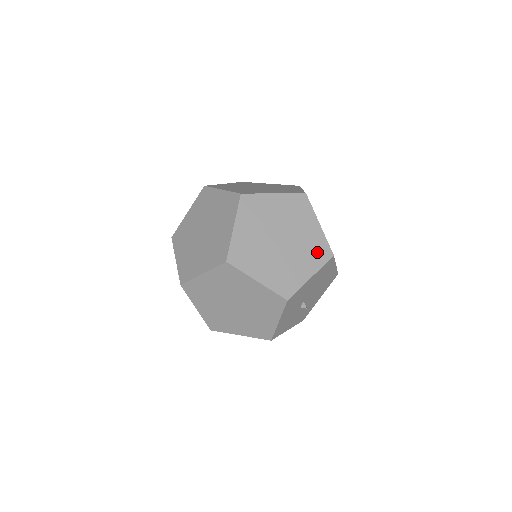
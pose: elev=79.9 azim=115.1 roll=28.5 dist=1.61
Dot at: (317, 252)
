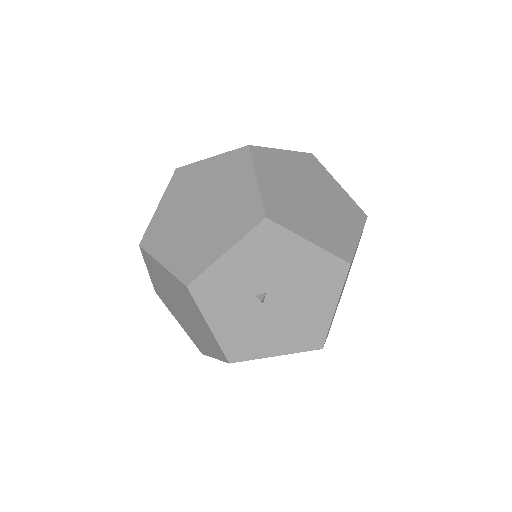
Dot at: (336, 242)
